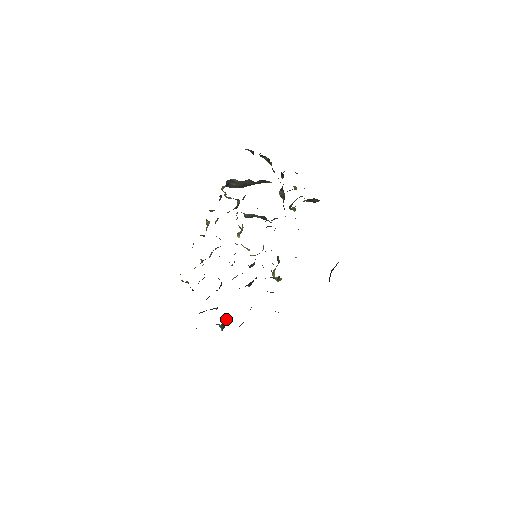
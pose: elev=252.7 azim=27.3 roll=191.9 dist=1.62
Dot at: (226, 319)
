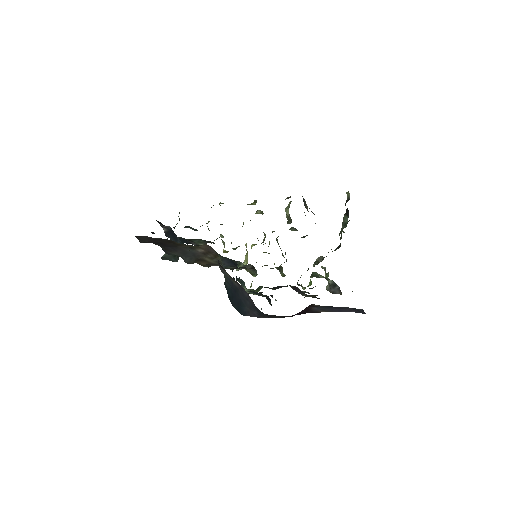
Dot at: (177, 256)
